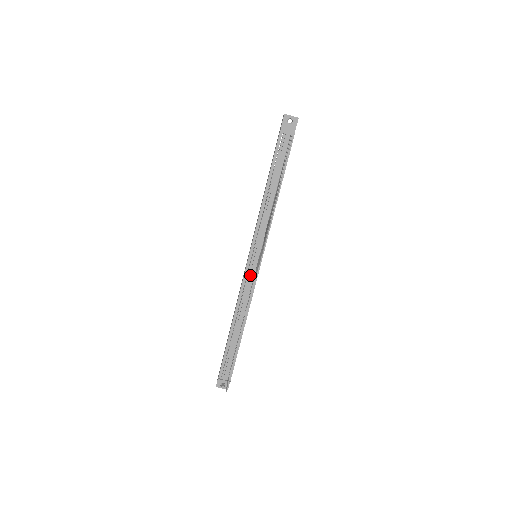
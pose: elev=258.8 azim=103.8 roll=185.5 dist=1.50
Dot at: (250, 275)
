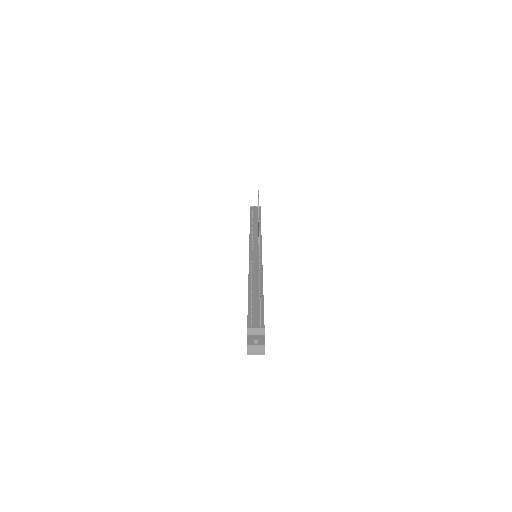
Dot at: (254, 255)
